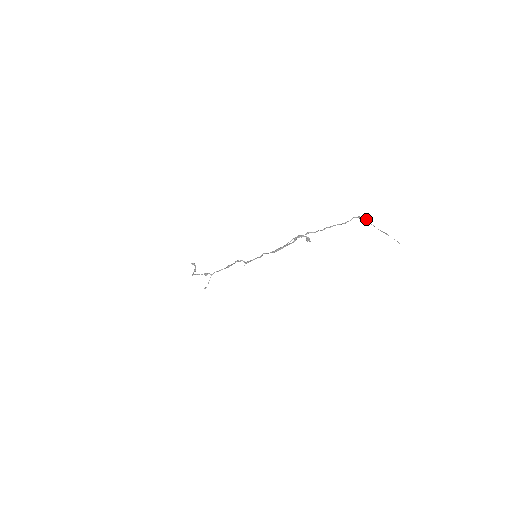
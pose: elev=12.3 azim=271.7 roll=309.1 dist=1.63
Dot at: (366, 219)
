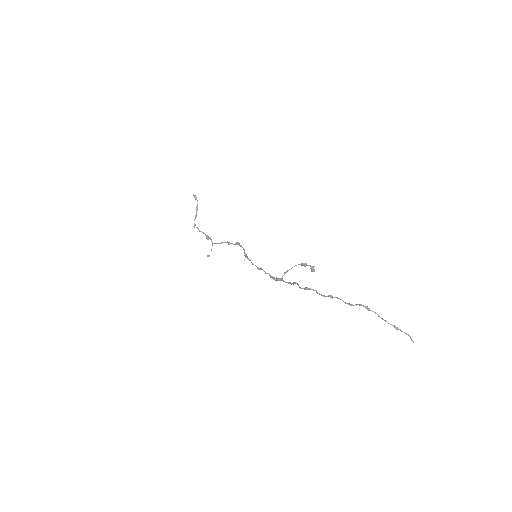
Dot at: (375, 312)
